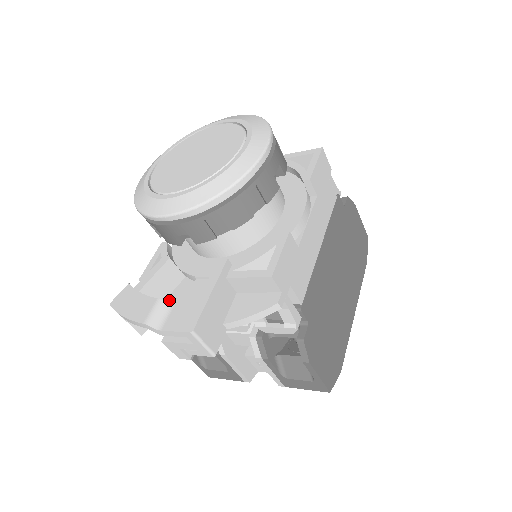
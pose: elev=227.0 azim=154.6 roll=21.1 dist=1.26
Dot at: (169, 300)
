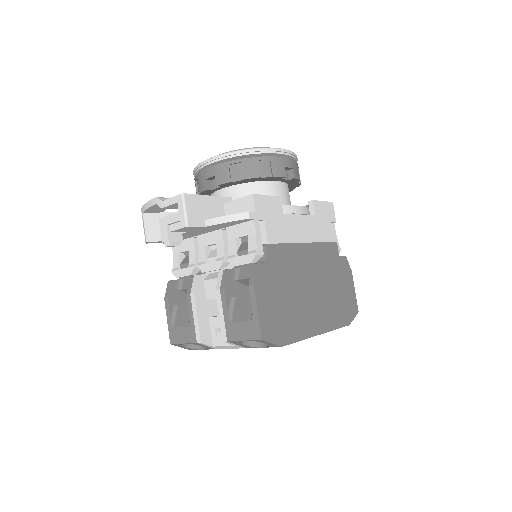
Dot at: occluded
